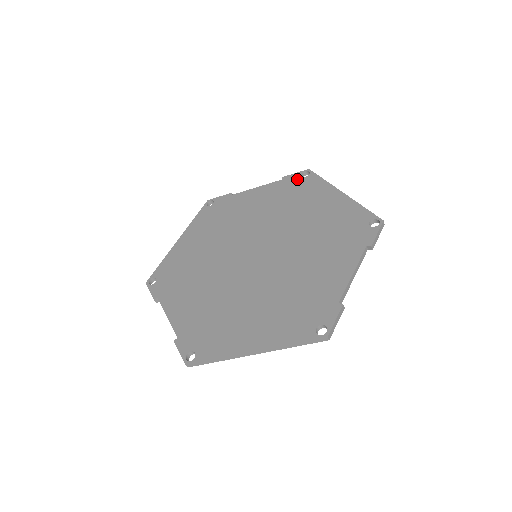
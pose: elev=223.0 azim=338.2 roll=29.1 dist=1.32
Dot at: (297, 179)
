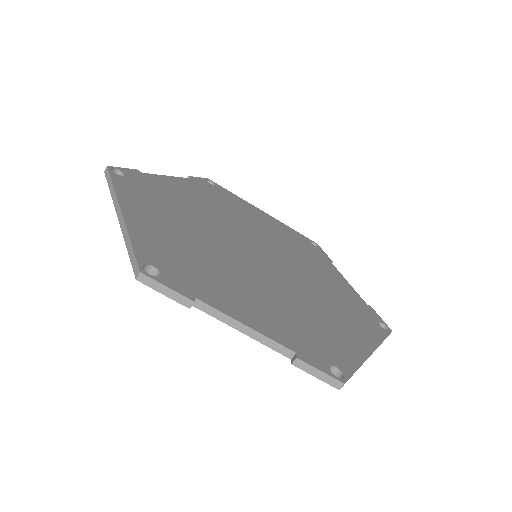
Dot at: (208, 184)
